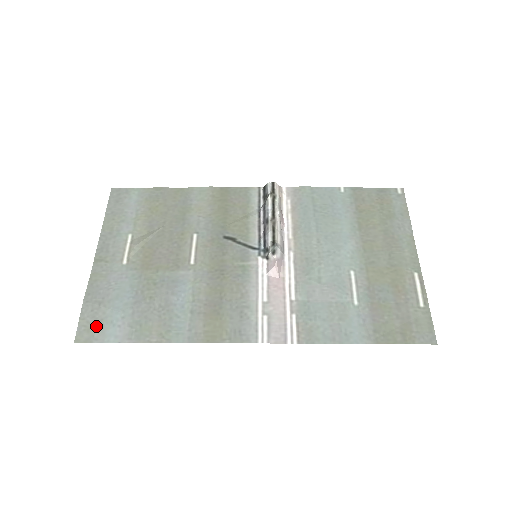
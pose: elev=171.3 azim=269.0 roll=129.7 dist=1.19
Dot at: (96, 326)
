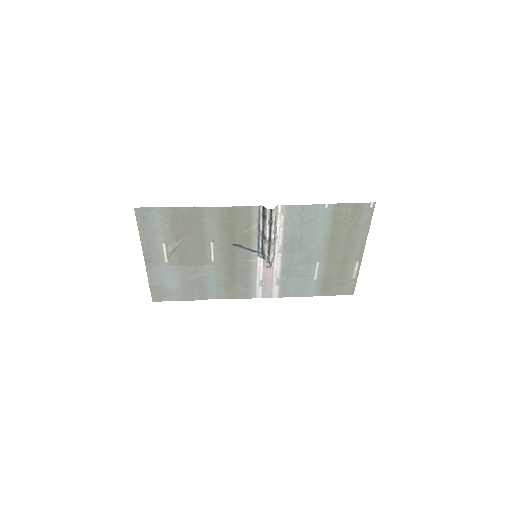
Dot at: (162, 295)
